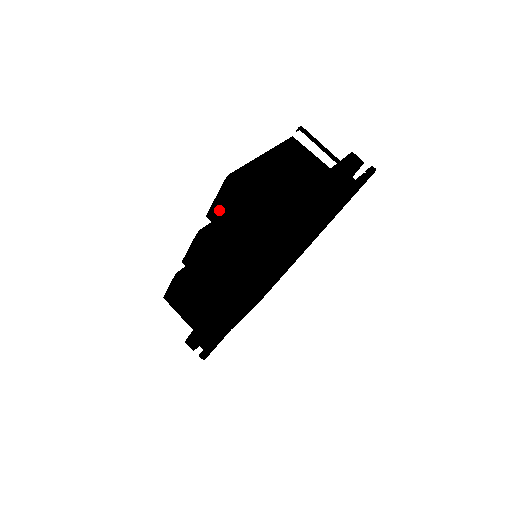
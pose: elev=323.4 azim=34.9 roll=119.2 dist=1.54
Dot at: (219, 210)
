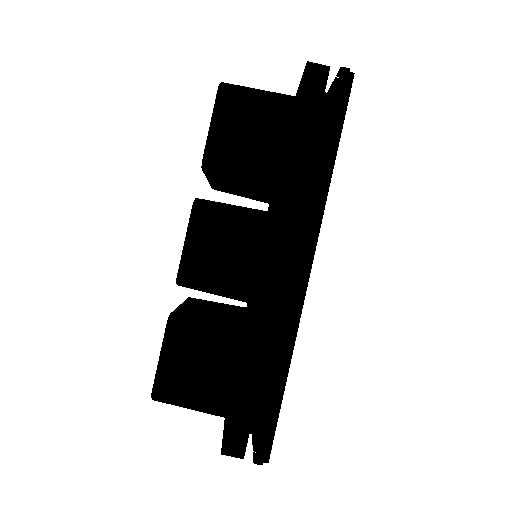
Dot at: (221, 136)
